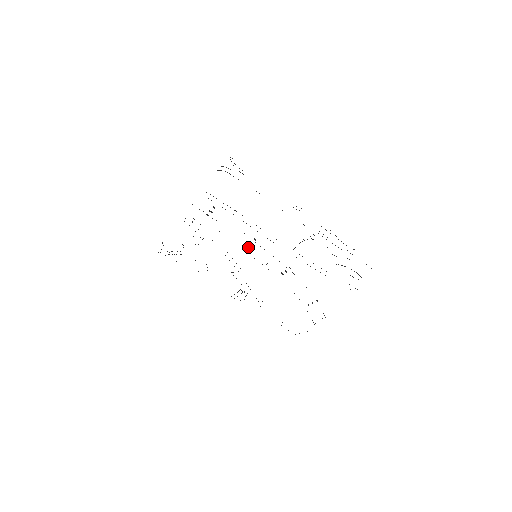
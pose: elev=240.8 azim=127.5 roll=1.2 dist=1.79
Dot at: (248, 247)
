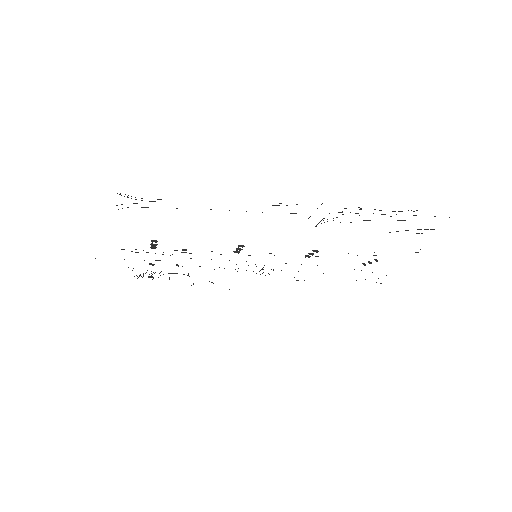
Dot at: (238, 253)
